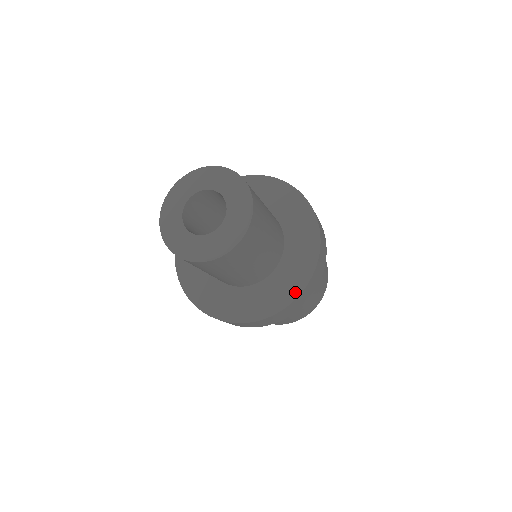
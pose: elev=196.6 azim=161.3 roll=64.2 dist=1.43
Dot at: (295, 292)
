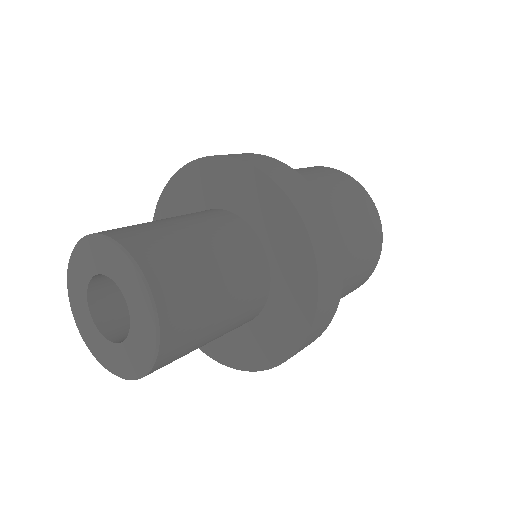
Dot at: (310, 277)
